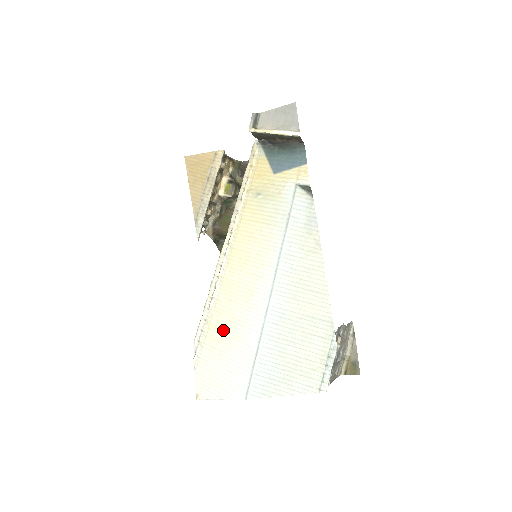
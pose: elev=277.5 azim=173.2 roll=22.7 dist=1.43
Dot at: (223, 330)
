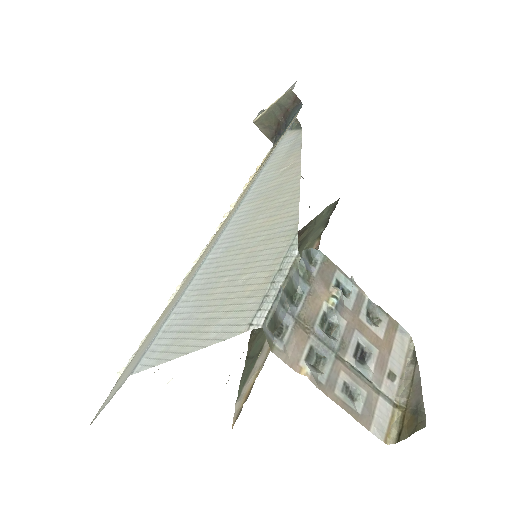
Dot at: (165, 312)
